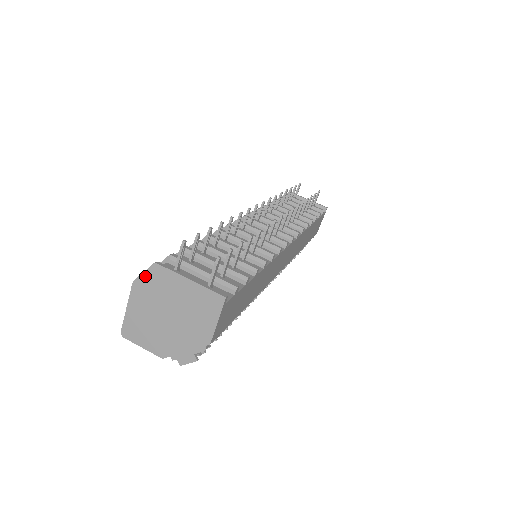
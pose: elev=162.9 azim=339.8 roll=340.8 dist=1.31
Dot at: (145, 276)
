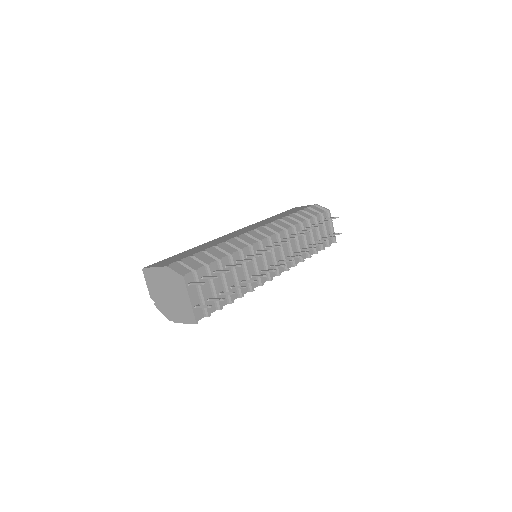
Dot at: (174, 273)
